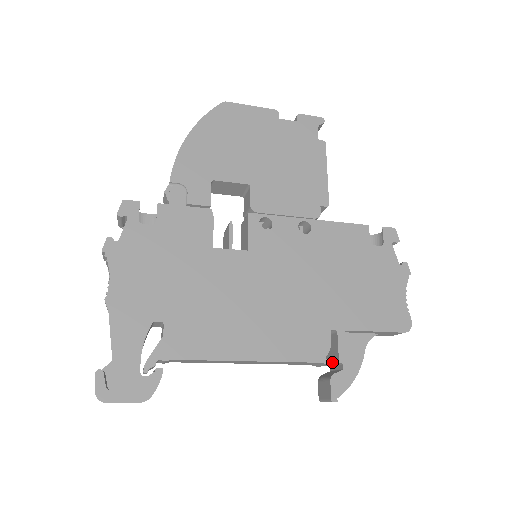
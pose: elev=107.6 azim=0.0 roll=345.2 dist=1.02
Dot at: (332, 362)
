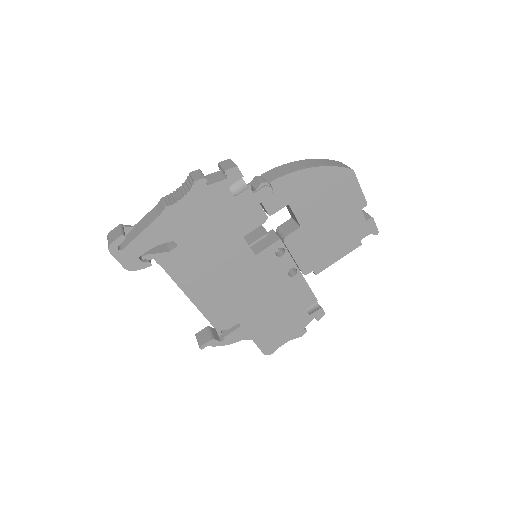
Dot at: occluded
